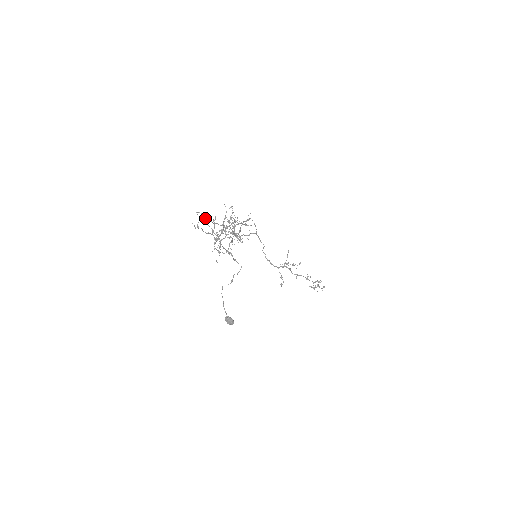
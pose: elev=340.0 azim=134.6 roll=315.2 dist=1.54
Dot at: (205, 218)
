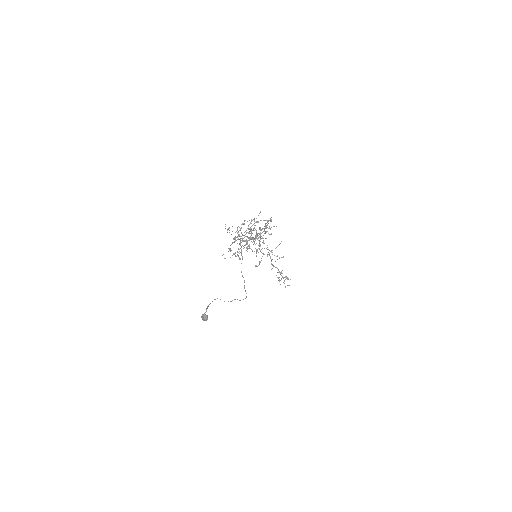
Dot at: (241, 233)
